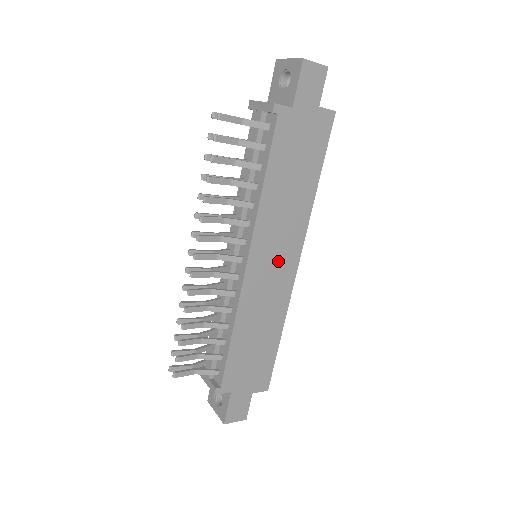
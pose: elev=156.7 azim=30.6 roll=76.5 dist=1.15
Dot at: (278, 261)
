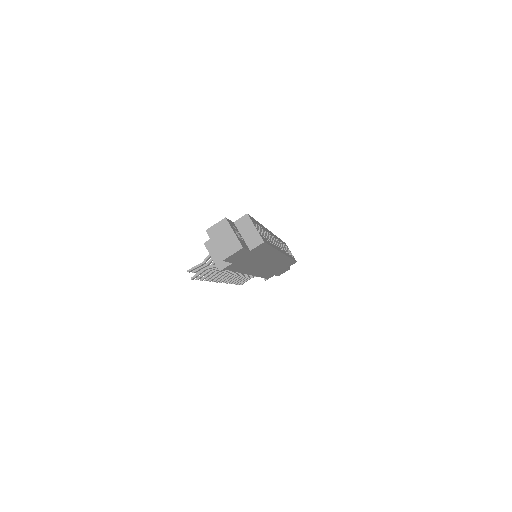
Dot at: (269, 263)
